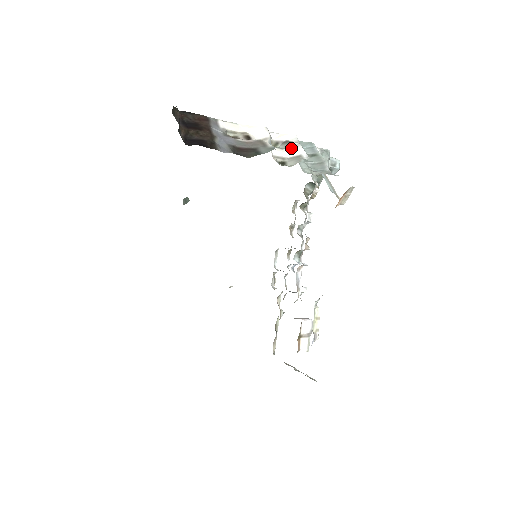
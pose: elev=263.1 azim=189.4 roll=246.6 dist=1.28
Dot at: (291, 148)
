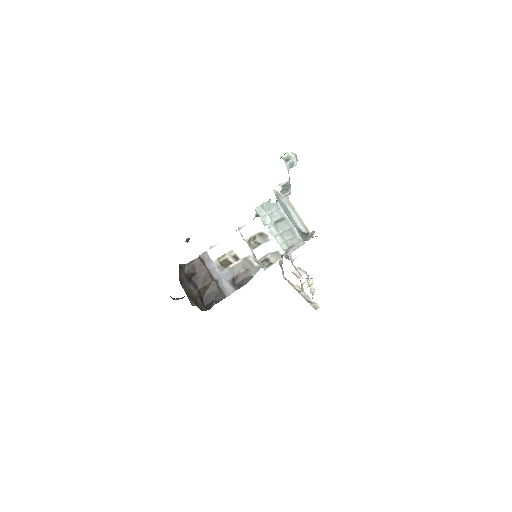
Dot at: (268, 243)
